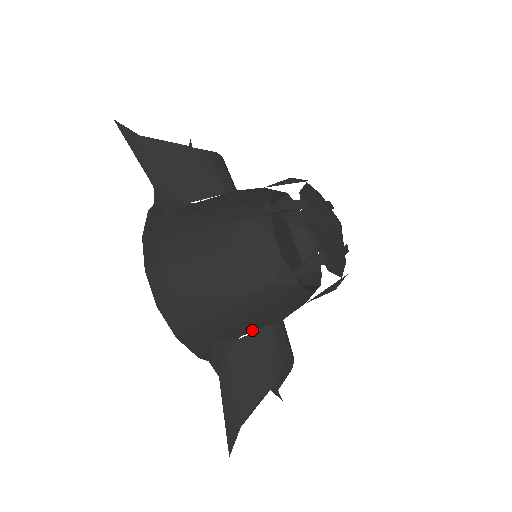
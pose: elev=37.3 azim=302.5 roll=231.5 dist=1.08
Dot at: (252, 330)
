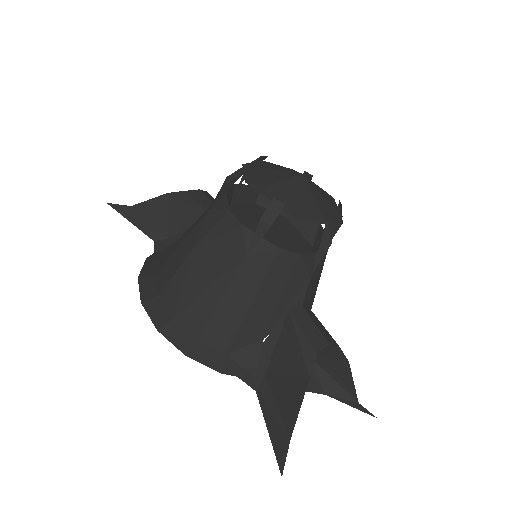
Dot at: (272, 327)
